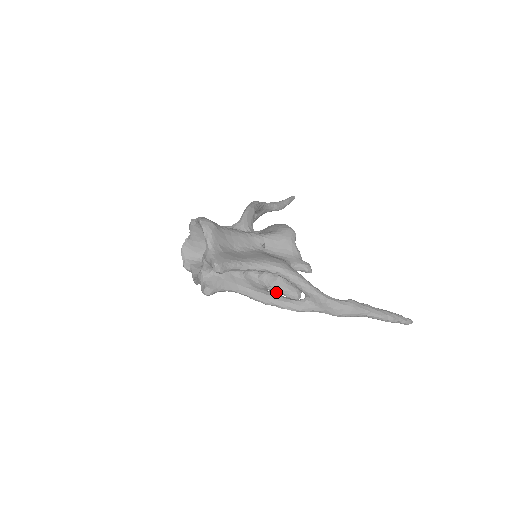
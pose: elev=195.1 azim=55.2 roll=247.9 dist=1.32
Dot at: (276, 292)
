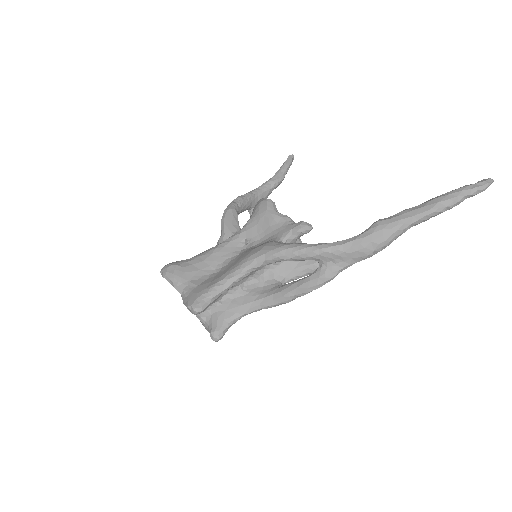
Dot at: (298, 278)
